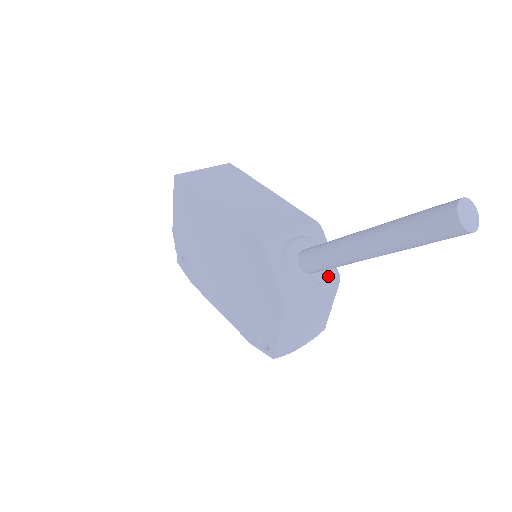
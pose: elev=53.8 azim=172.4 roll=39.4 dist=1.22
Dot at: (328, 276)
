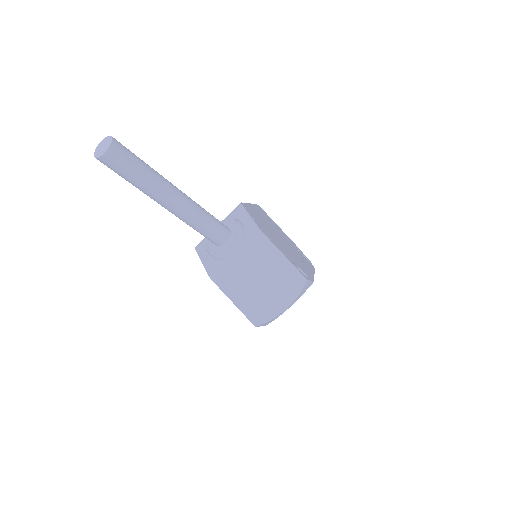
Dot at: (247, 236)
